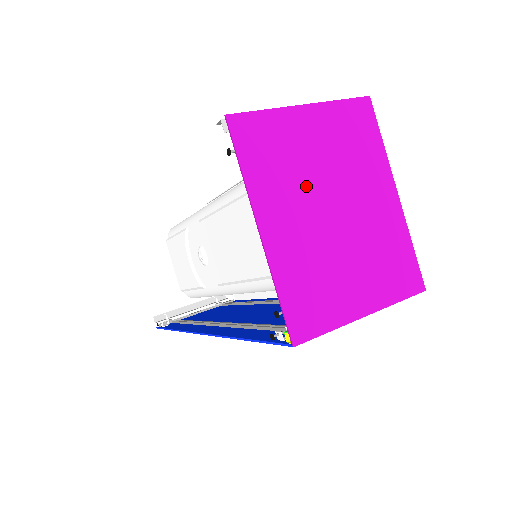
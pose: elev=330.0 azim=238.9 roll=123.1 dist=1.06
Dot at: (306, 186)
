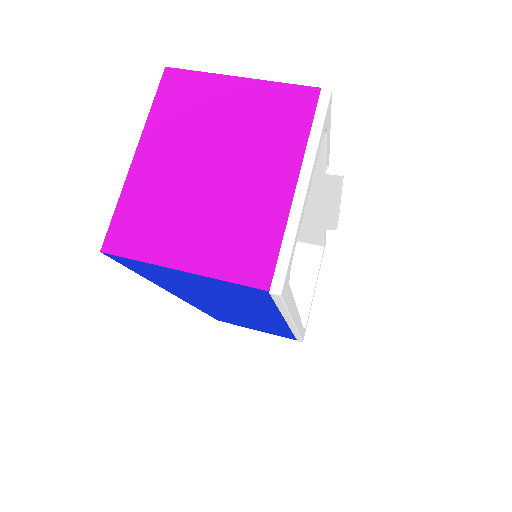
Dot at: (198, 138)
